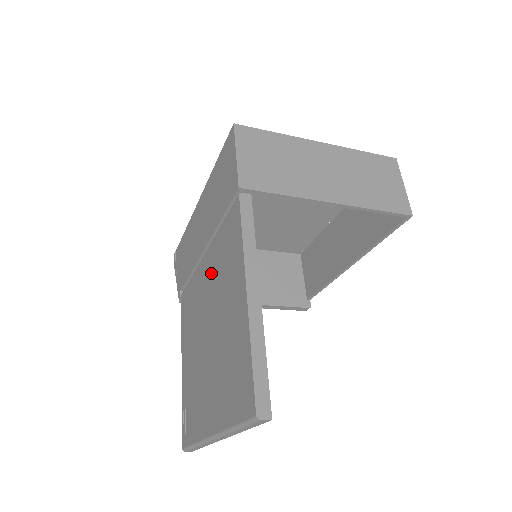
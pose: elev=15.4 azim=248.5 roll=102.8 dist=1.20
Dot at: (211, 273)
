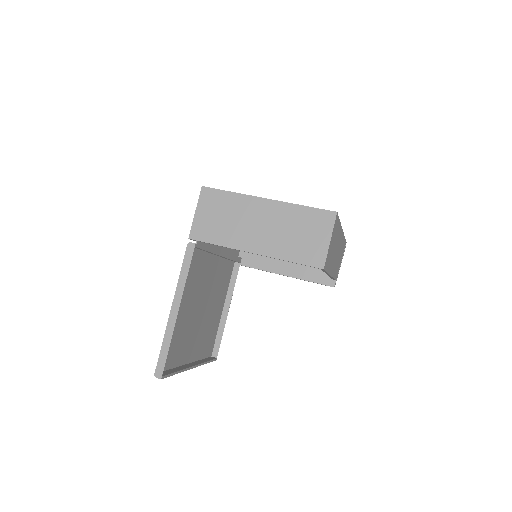
Dot at: (205, 272)
